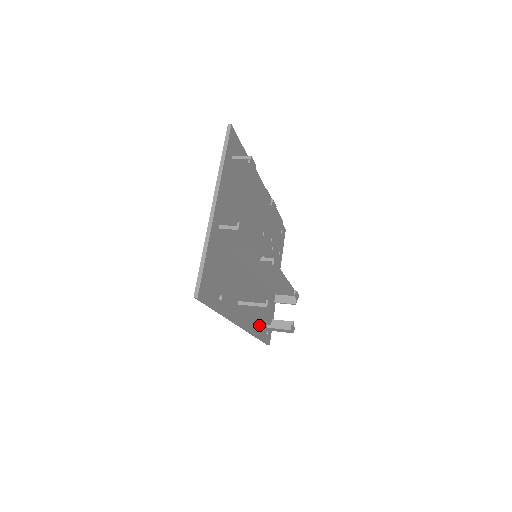
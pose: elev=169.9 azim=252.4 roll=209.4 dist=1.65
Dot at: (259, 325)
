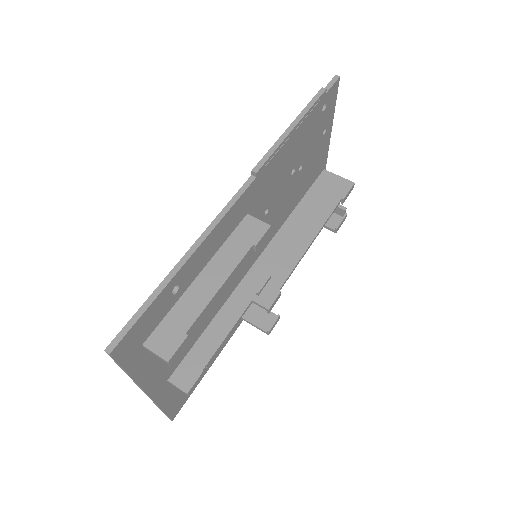
Dot at: occluded
